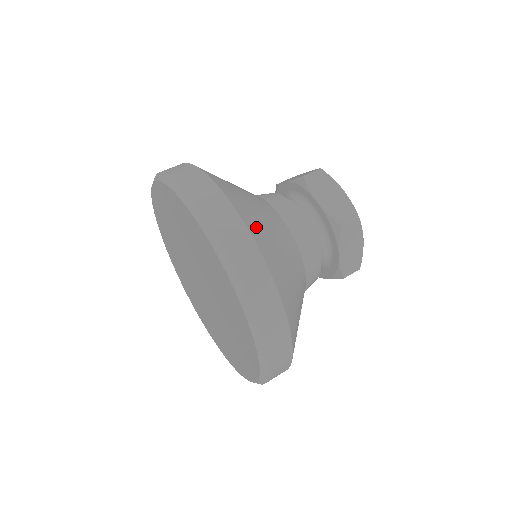
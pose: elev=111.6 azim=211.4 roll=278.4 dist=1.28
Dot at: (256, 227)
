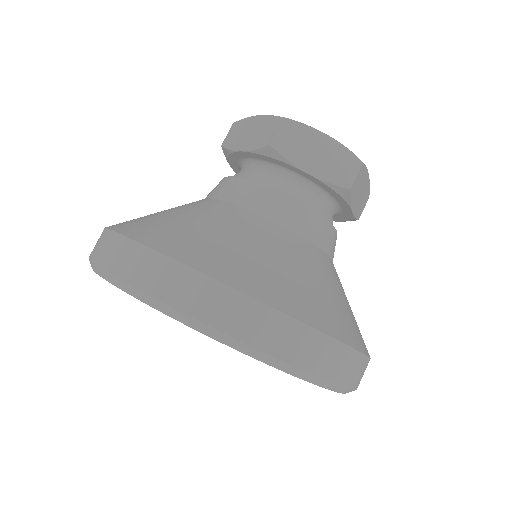
Dot at: (287, 295)
